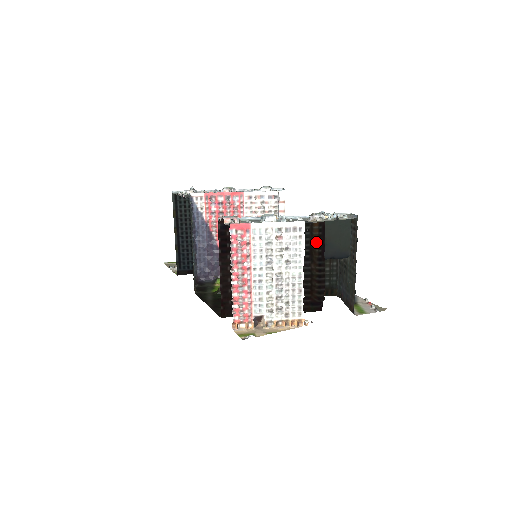
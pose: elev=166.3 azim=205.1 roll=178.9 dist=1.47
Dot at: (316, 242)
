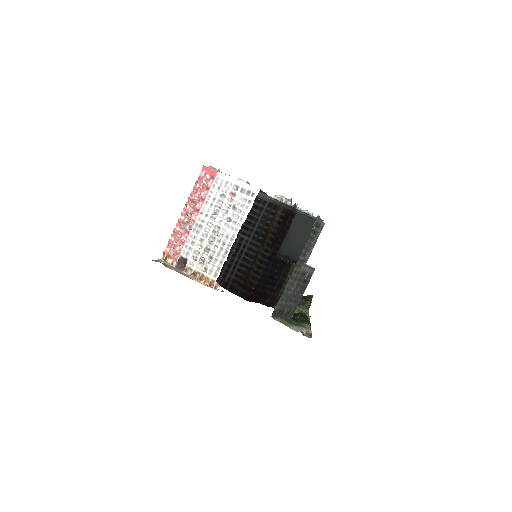
Dot at: (273, 227)
